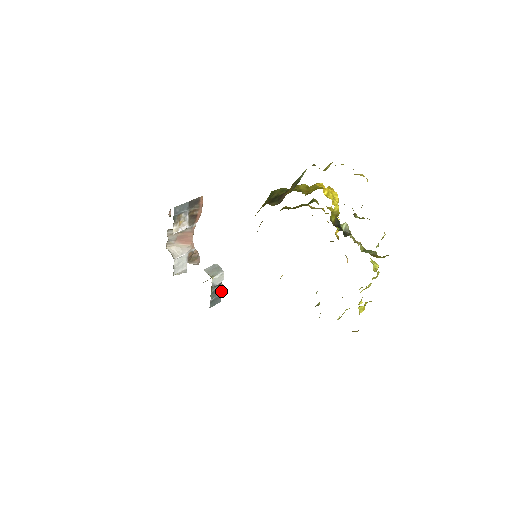
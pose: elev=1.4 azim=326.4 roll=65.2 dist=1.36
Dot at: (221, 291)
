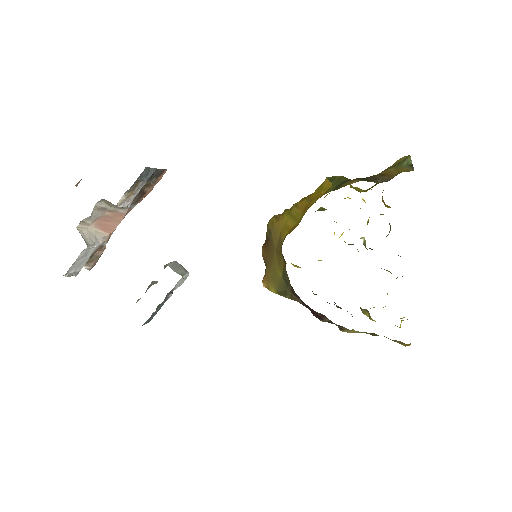
Dot at: (163, 303)
